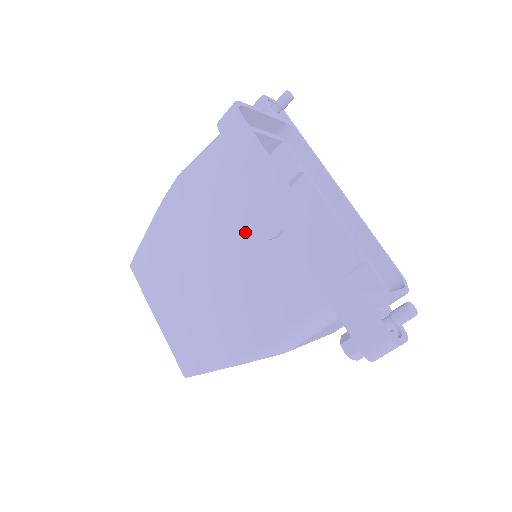
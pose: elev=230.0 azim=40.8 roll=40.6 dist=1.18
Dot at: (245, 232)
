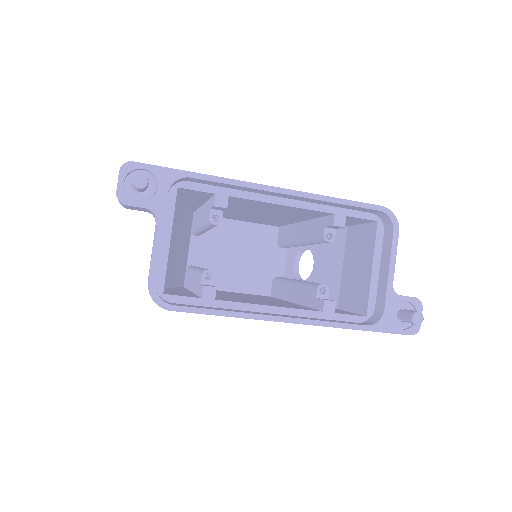
Dot at: occluded
